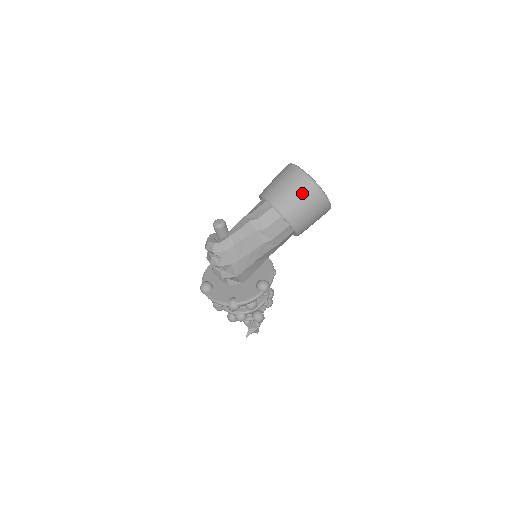
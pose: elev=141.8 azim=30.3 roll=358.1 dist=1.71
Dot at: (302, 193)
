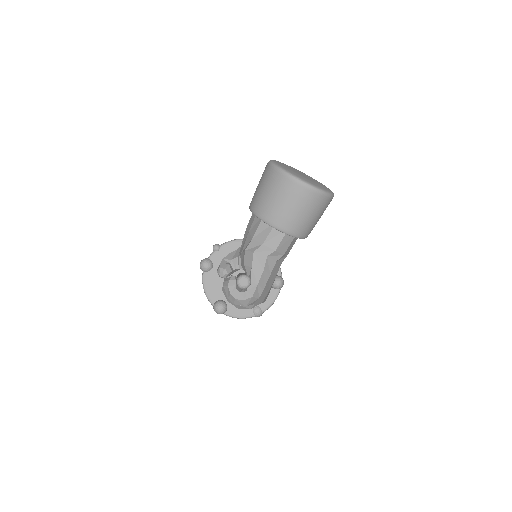
Dot at: (316, 210)
